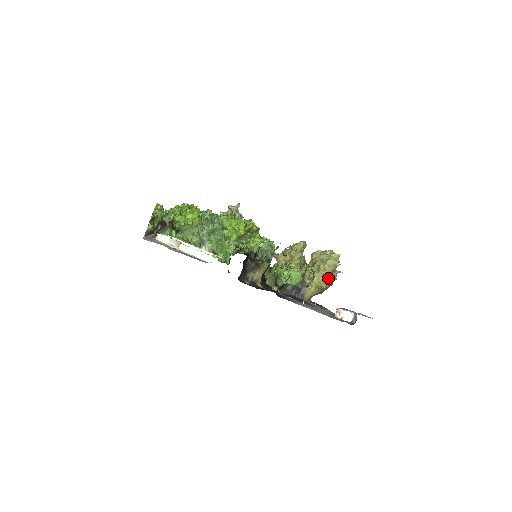
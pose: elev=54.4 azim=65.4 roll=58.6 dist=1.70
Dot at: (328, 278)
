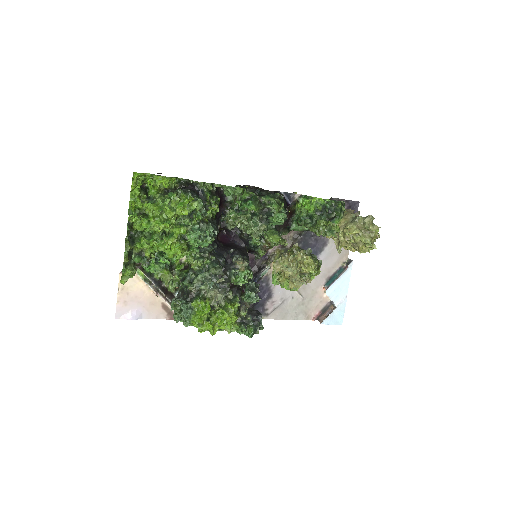
Dot at: (350, 248)
